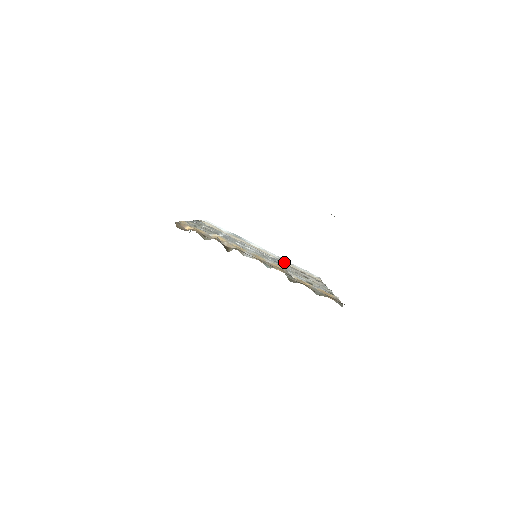
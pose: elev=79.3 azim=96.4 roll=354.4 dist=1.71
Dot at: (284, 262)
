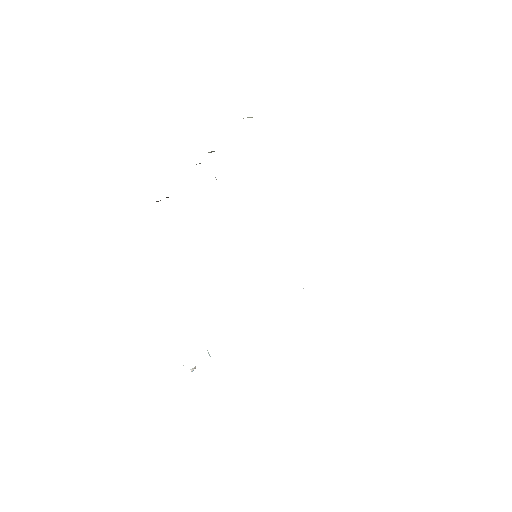
Dot at: occluded
